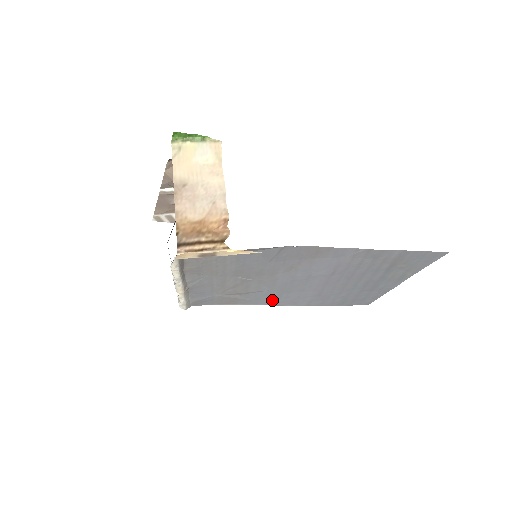
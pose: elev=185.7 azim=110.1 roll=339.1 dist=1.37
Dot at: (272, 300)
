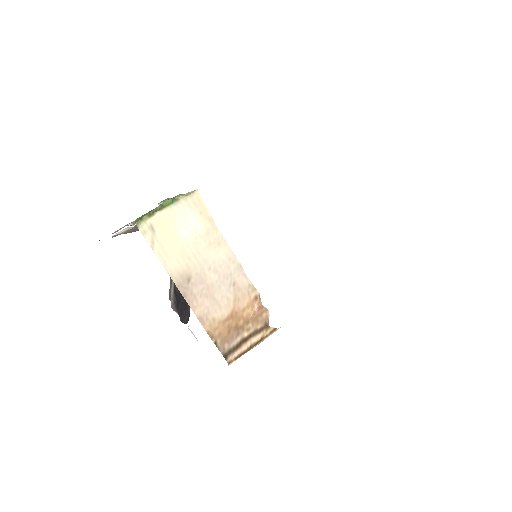
Dot at: occluded
